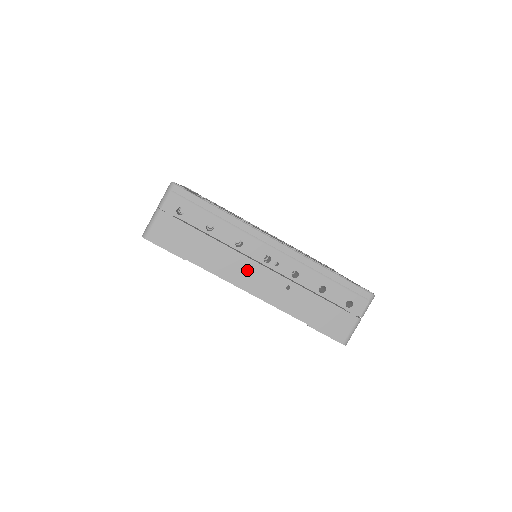
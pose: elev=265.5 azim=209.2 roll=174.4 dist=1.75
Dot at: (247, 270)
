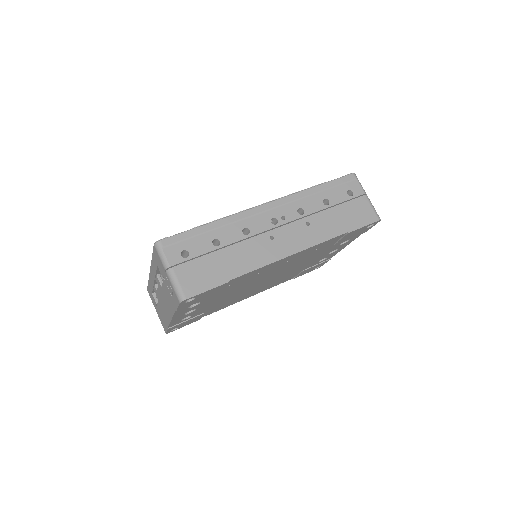
Dot at: (272, 242)
